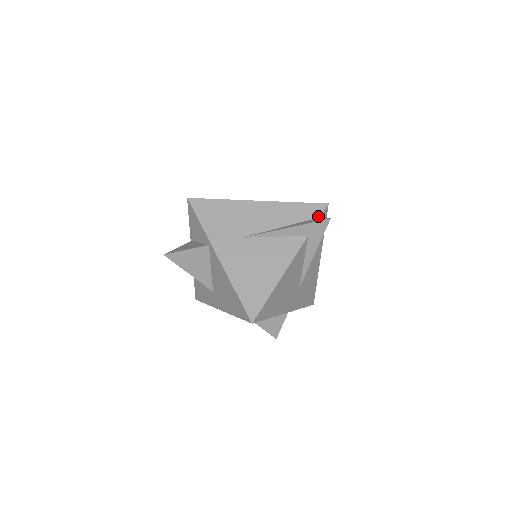
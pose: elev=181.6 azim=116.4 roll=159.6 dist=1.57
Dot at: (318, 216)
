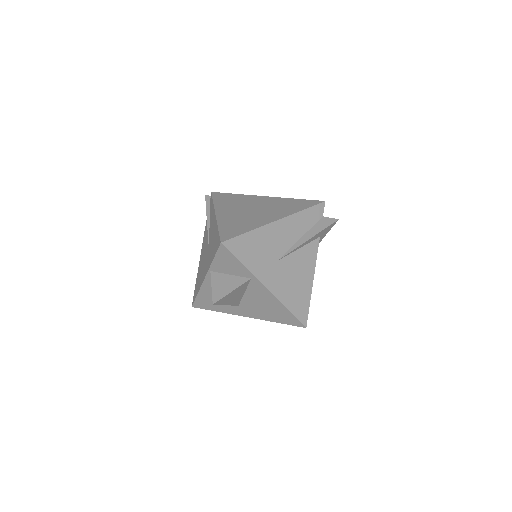
Dot at: (322, 216)
